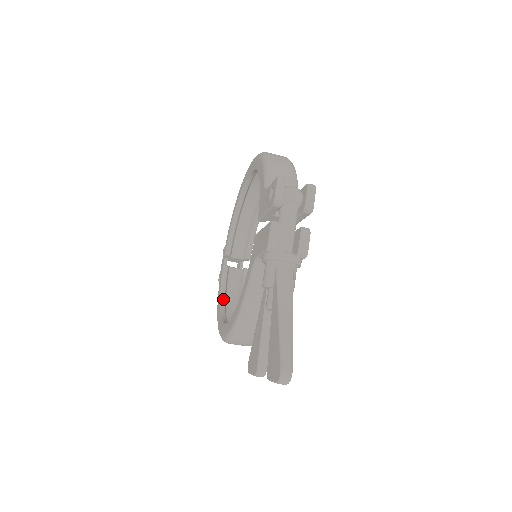
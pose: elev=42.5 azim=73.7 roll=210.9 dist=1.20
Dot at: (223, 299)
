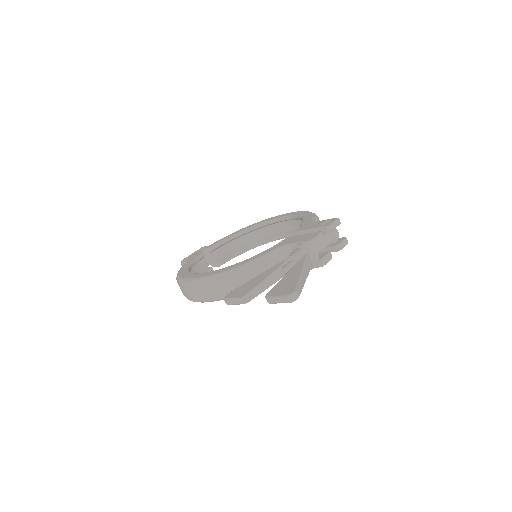
Dot at: (191, 267)
